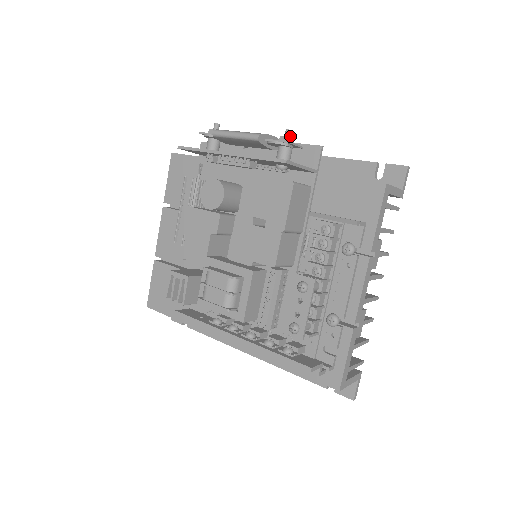
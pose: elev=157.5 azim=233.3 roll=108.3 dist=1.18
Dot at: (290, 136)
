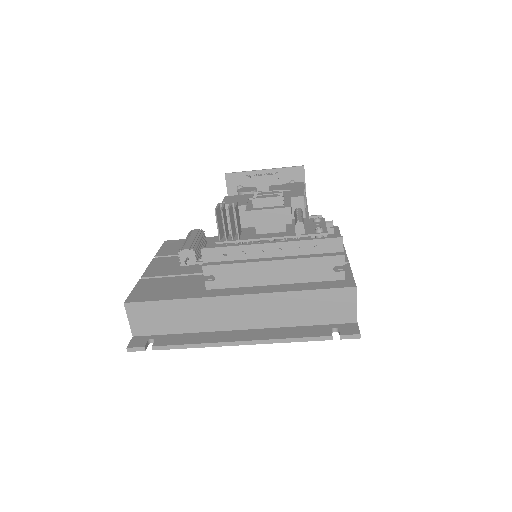
Dot at: occluded
